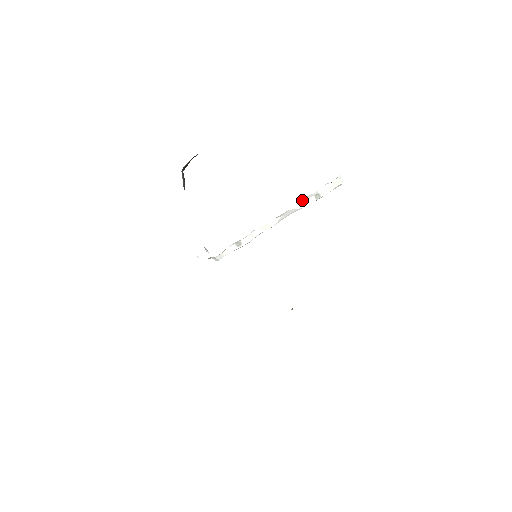
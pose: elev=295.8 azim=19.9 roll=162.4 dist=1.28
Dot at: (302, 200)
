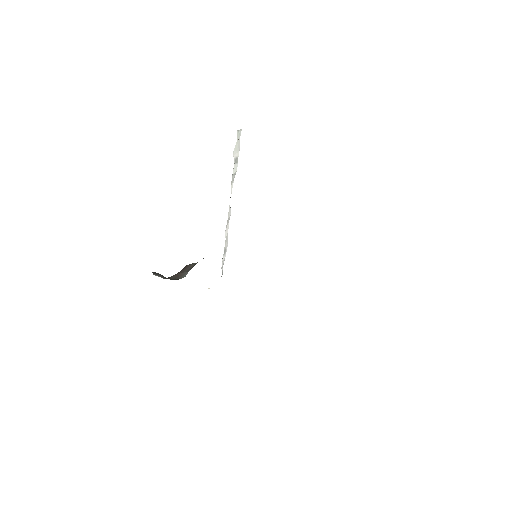
Dot at: occluded
